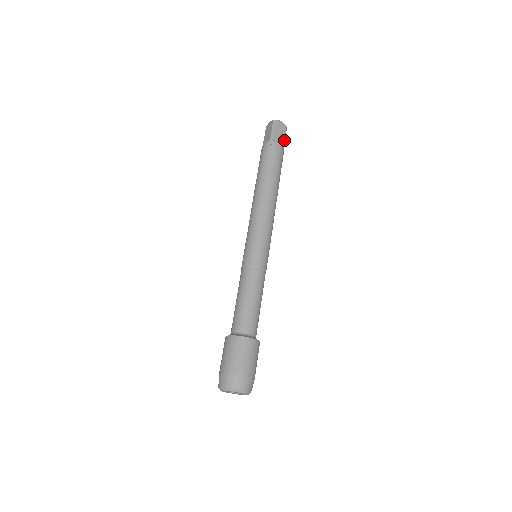
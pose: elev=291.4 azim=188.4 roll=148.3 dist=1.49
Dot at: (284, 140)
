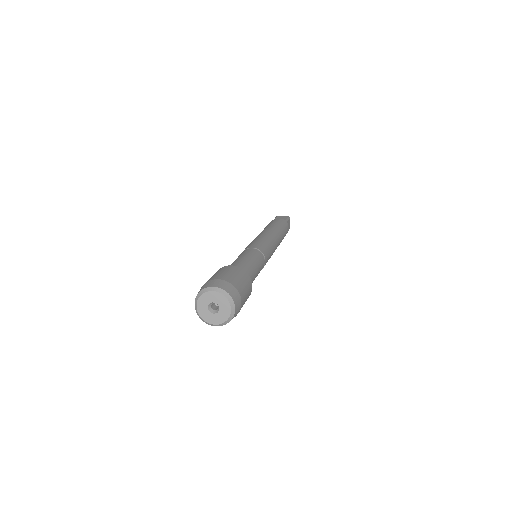
Dot at: (286, 219)
